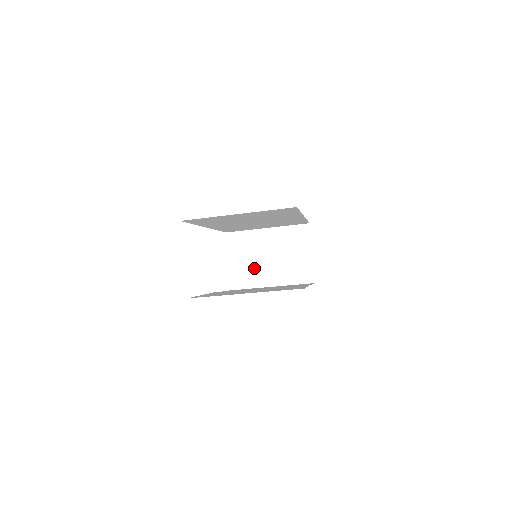
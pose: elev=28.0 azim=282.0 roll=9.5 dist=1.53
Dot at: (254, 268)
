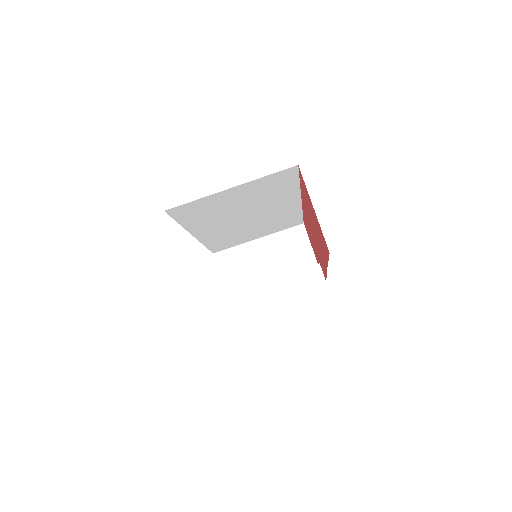
Dot at: occluded
